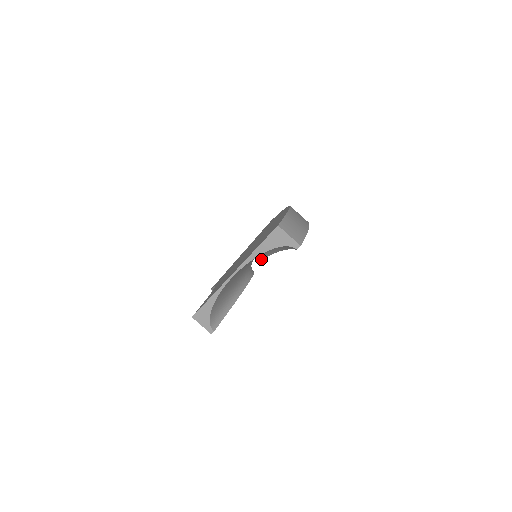
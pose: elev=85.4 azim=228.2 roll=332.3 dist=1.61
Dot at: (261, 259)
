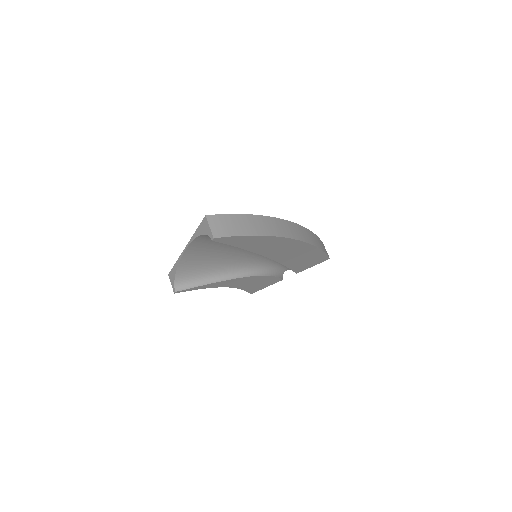
Dot at: (294, 271)
